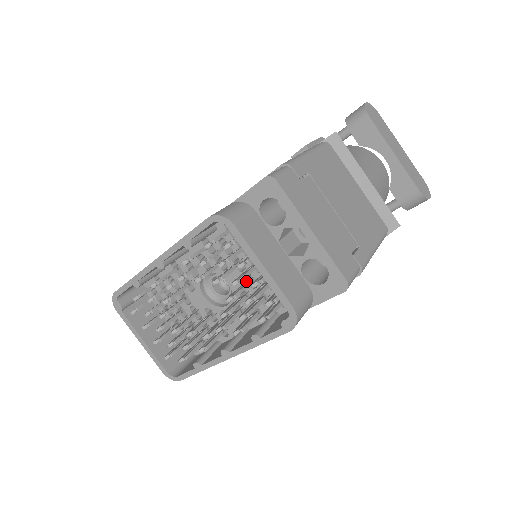
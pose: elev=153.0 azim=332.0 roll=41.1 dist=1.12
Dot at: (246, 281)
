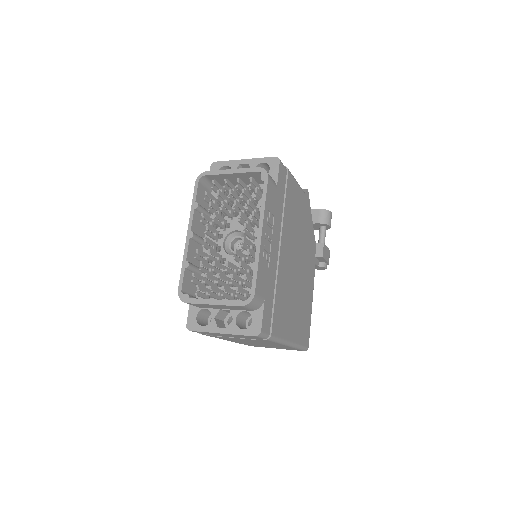
Dot at: occluded
